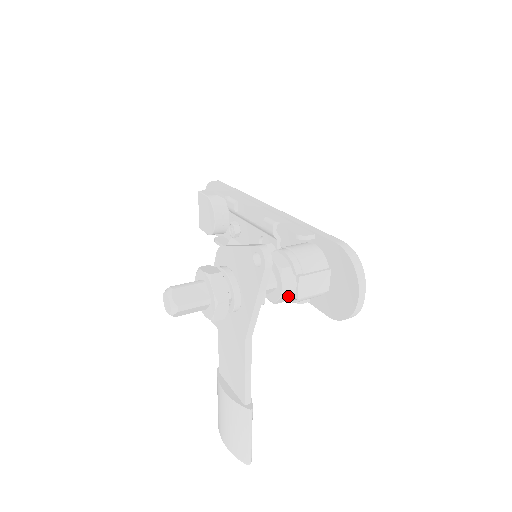
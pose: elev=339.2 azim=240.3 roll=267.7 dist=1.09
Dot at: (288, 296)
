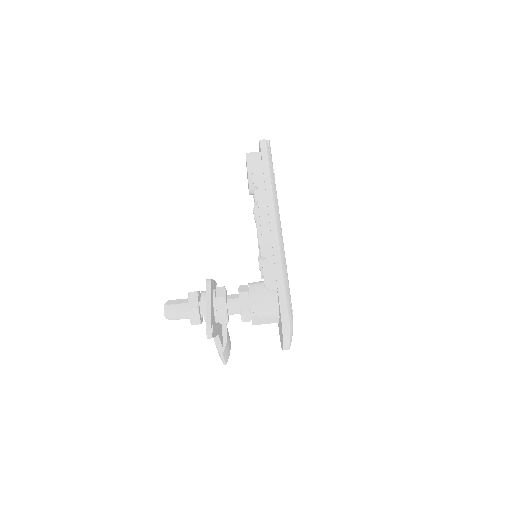
Dot at: occluded
